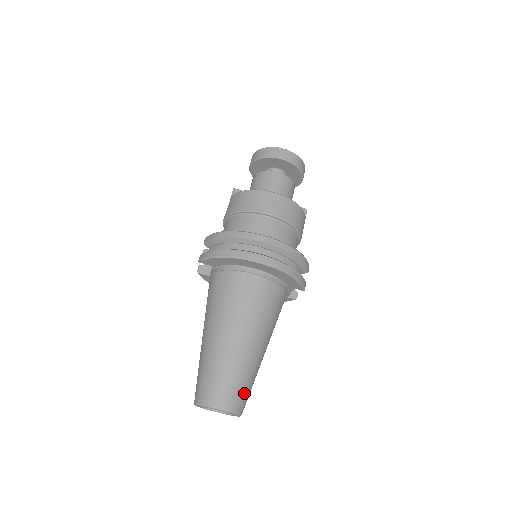
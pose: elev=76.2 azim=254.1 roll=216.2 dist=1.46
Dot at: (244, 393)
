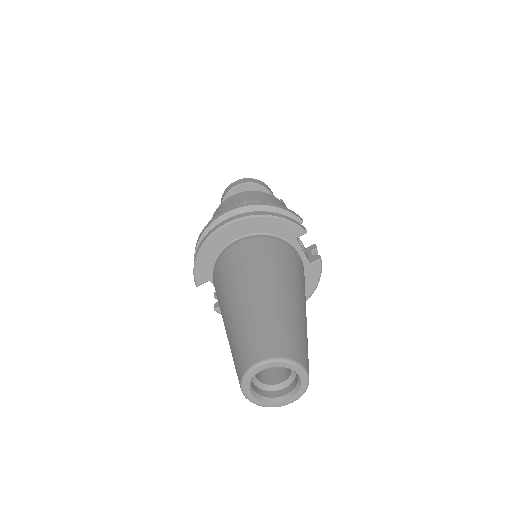
Dot at: (285, 337)
